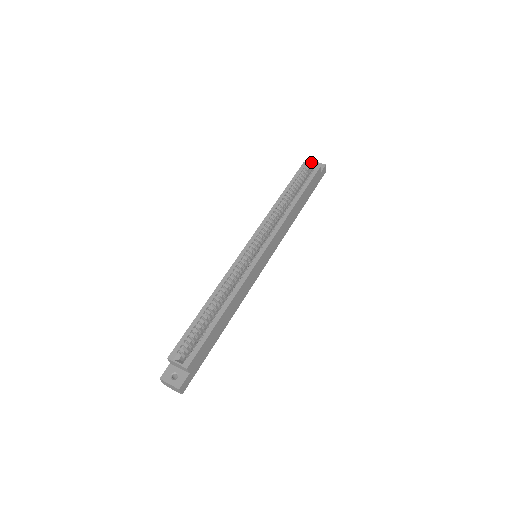
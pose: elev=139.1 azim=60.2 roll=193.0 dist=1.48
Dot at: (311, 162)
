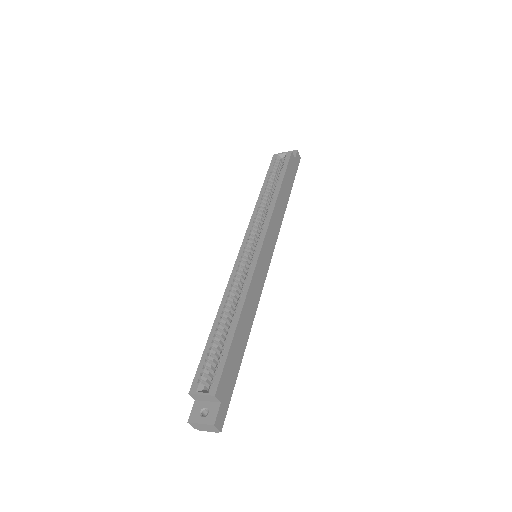
Dot at: occluded
